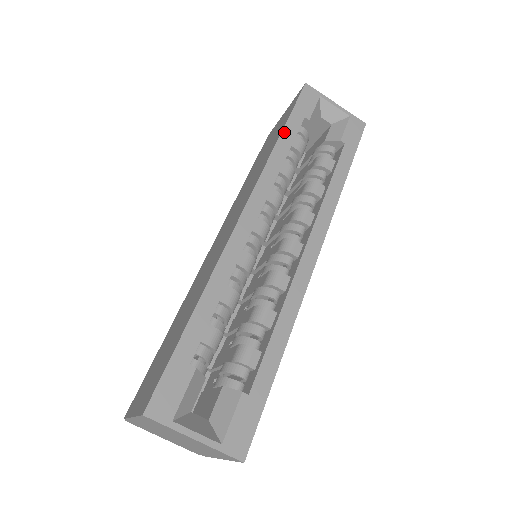
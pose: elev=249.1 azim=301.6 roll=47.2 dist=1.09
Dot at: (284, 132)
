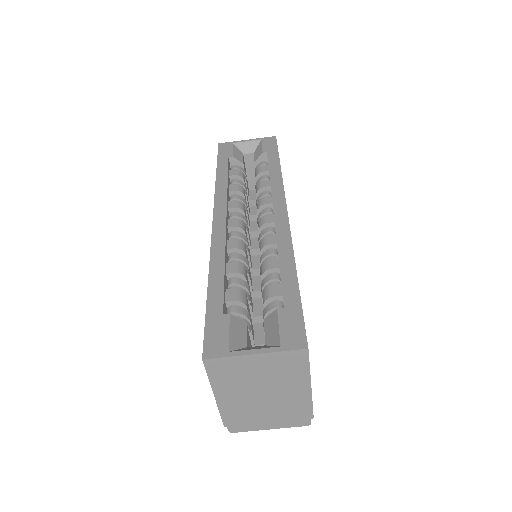
Dot at: (218, 171)
